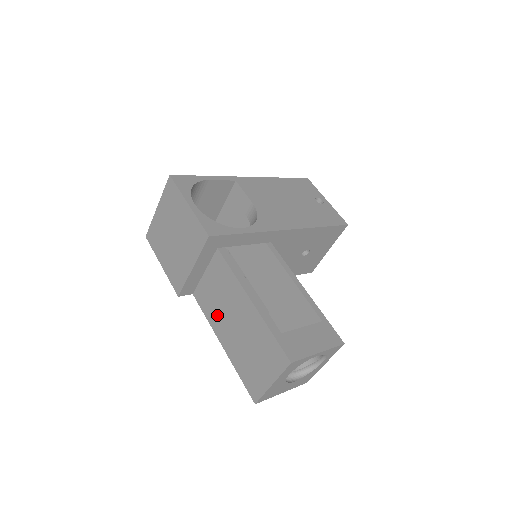
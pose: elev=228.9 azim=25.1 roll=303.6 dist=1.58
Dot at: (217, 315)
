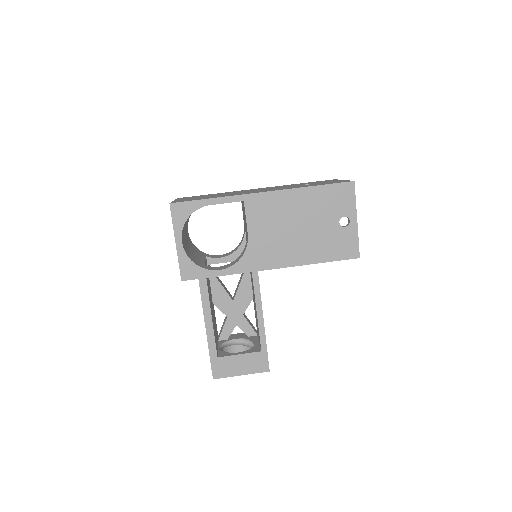
Dot at: occluded
